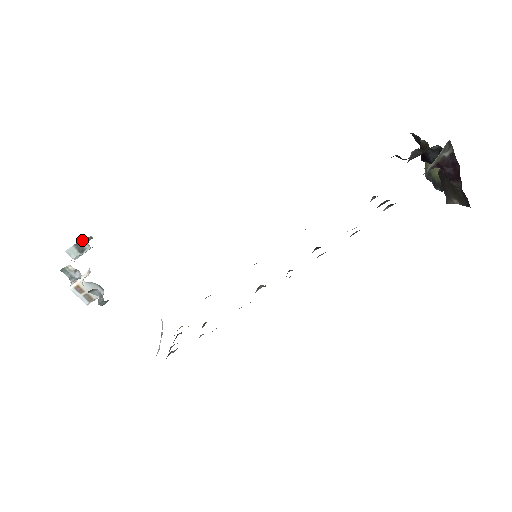
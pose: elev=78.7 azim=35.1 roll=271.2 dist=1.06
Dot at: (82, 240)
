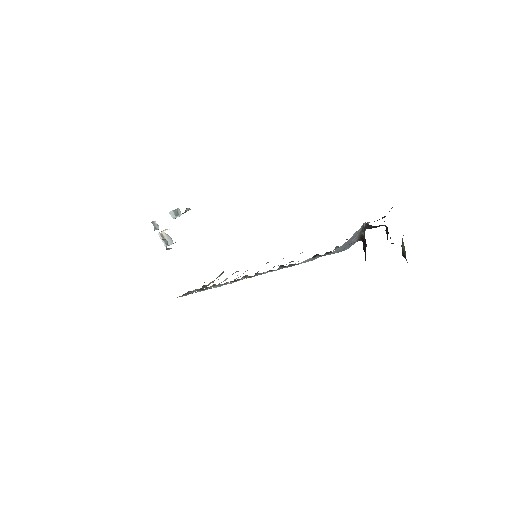
Dot at: (178, 209)
